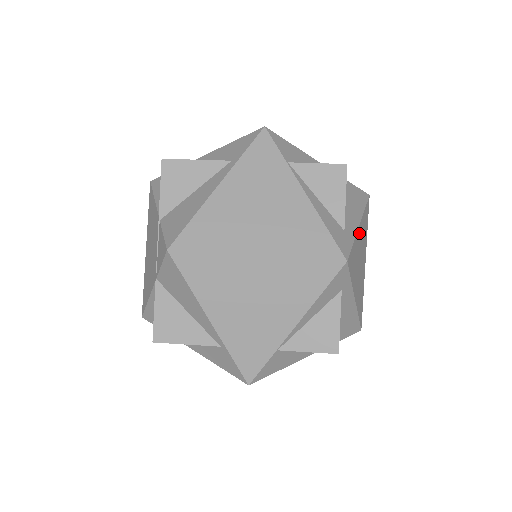
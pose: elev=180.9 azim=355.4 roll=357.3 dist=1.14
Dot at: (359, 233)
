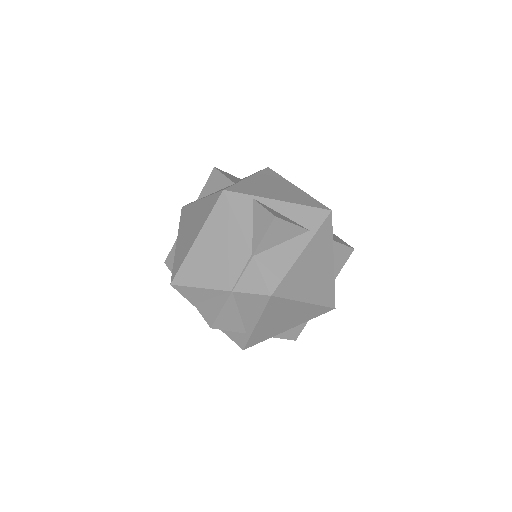
Dot at: occluded
